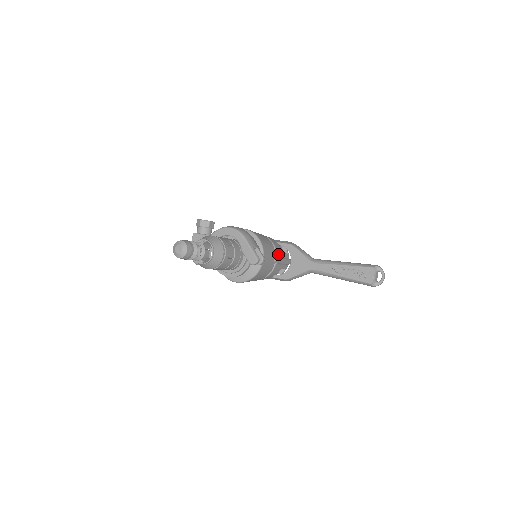
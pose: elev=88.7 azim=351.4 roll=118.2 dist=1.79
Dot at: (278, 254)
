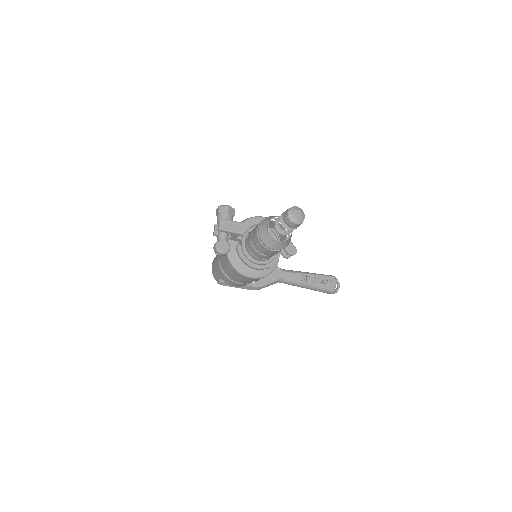
Dot at: occluded
